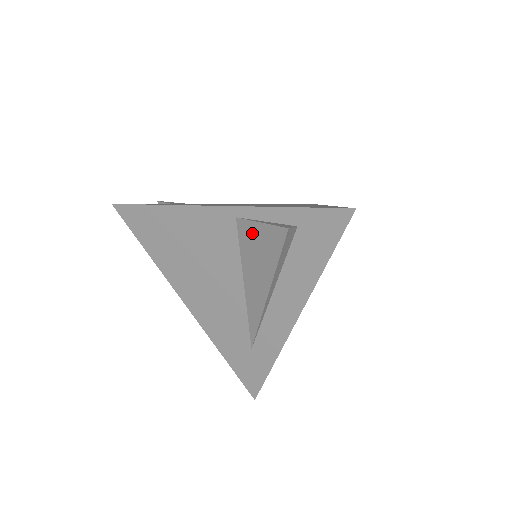
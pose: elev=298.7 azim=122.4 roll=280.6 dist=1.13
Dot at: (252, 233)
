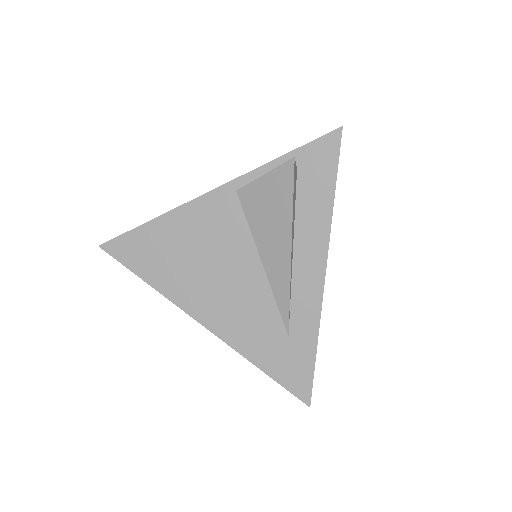
Dot at: (257, 193)
